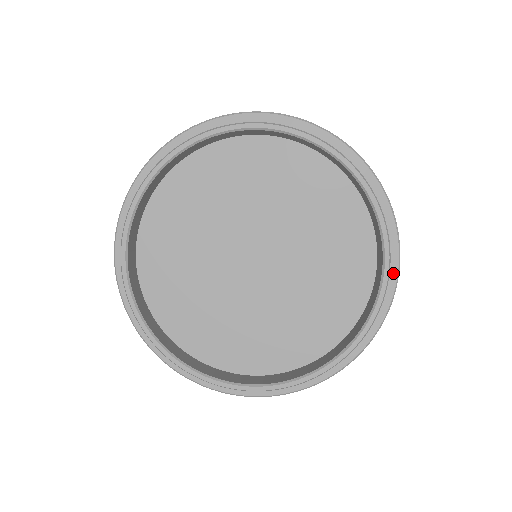
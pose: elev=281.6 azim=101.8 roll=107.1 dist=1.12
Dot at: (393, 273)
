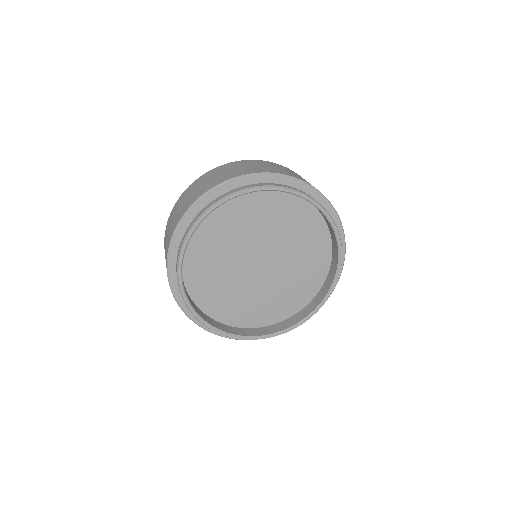
Dot at: (342, 243)
